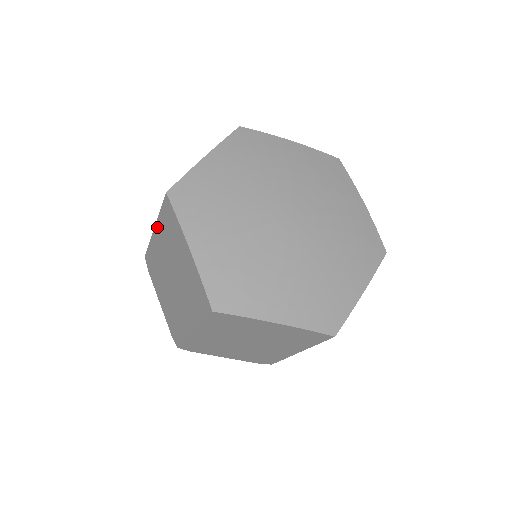
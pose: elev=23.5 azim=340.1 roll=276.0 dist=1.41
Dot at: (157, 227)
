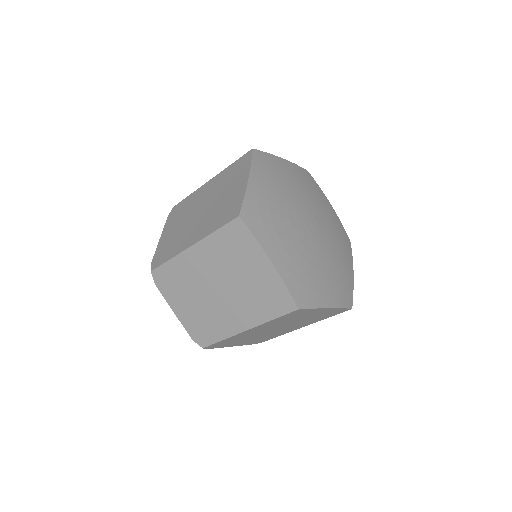
Dot at: (201, 244)
